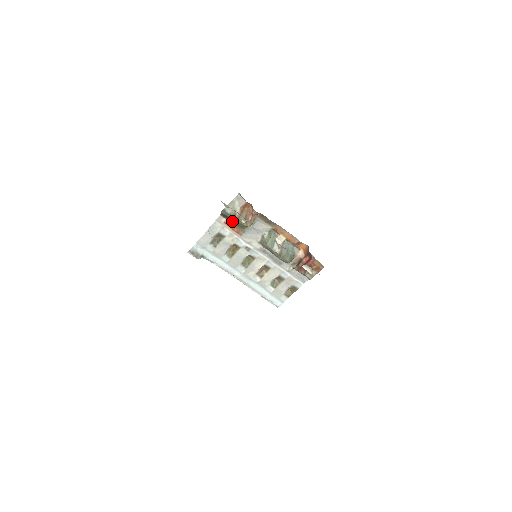
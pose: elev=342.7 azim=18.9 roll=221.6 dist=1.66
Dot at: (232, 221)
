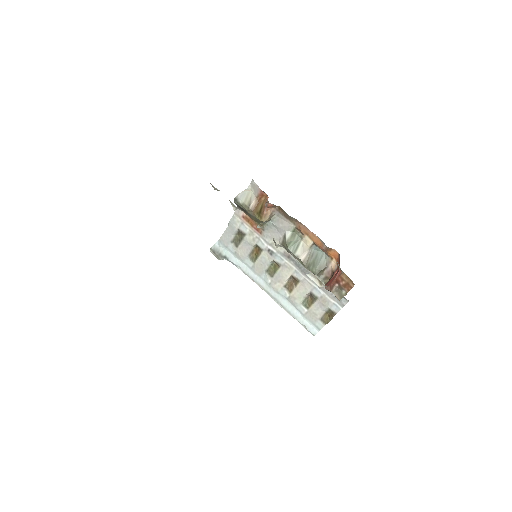
Dot at: (248, 214)
